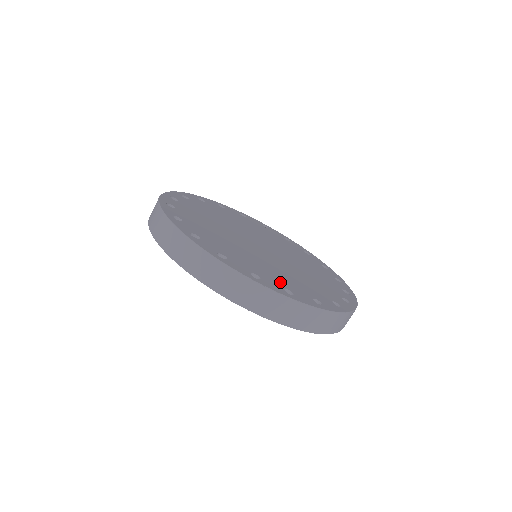
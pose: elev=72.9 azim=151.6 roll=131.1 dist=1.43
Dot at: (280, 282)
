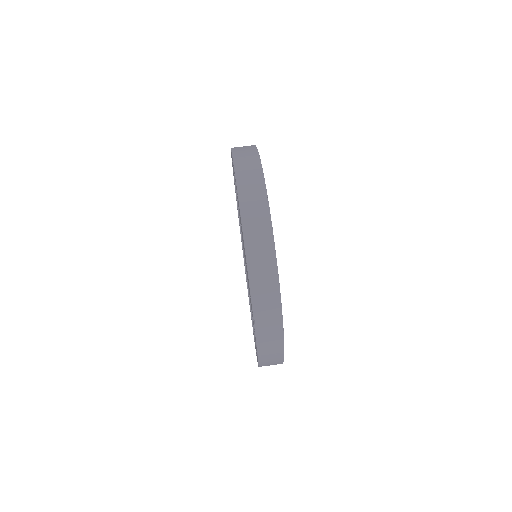
Dot at: occluded
